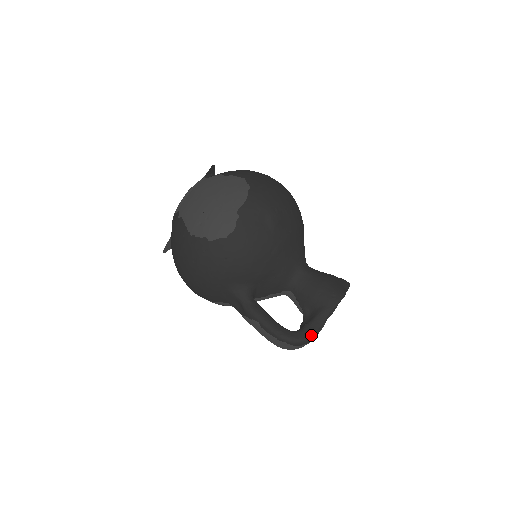
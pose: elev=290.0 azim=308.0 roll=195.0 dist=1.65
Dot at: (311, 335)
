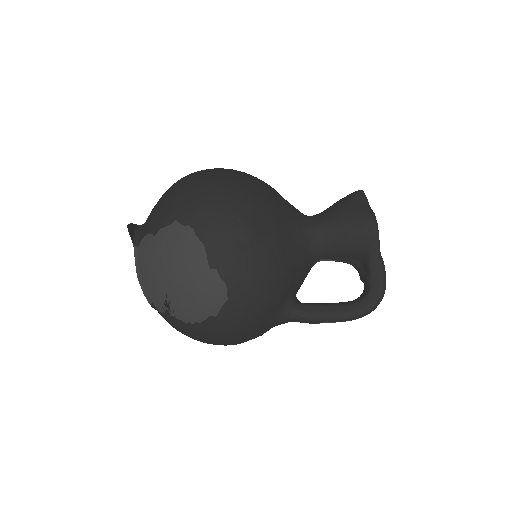
Dot at: (383, 285)
